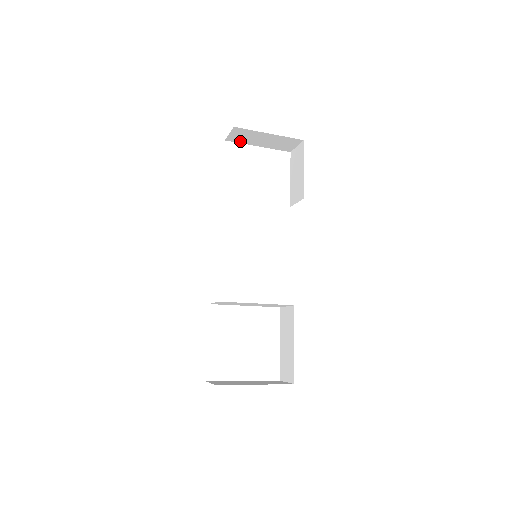
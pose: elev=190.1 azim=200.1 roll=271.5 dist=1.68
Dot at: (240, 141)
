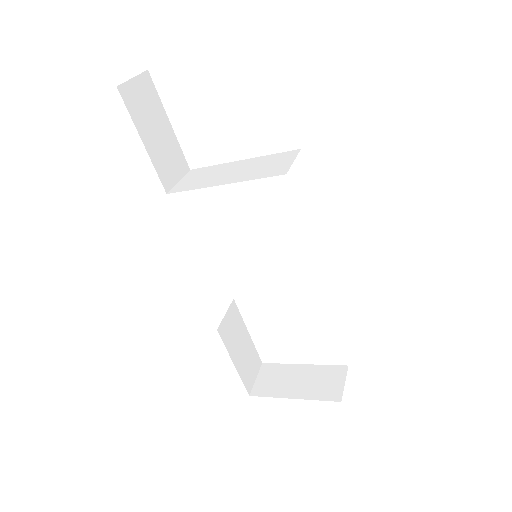
Dot at: occluded
